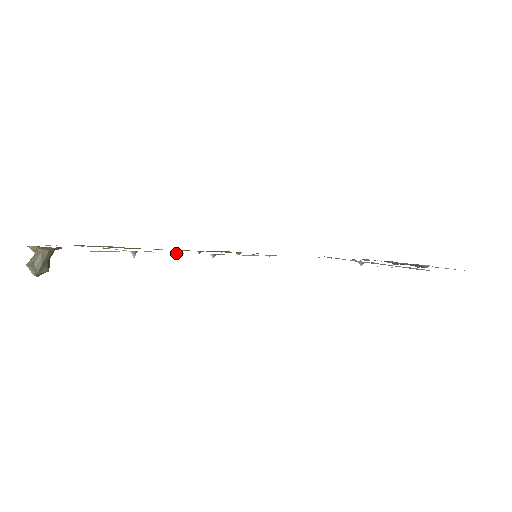
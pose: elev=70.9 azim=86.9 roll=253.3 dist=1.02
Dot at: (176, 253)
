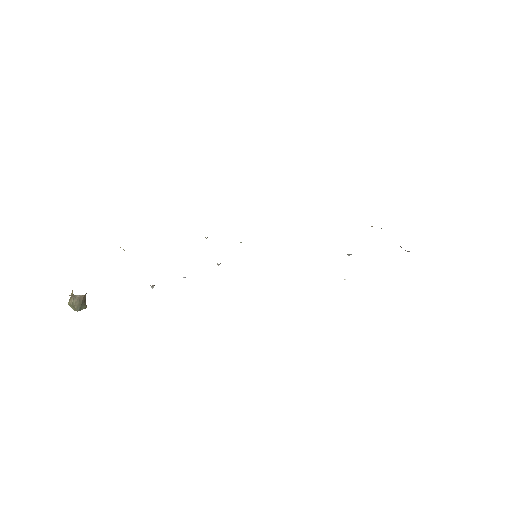
Dot at: occluded
